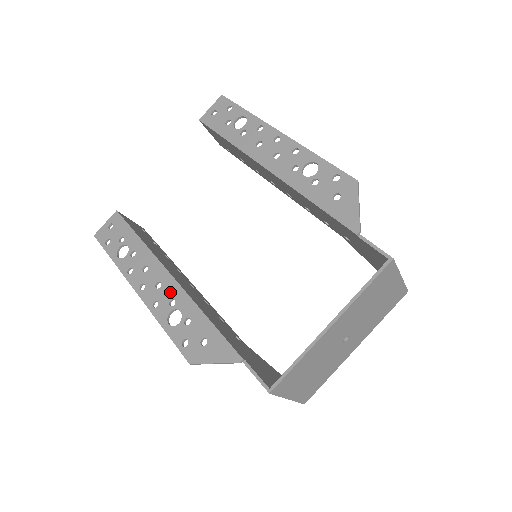
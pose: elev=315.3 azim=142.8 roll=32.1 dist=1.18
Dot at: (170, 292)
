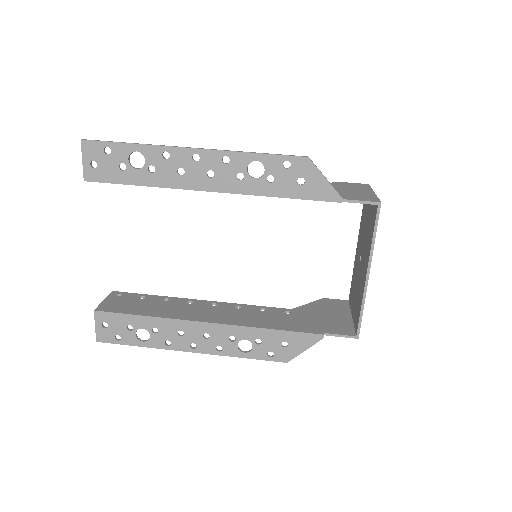
Dot at: (222, 334)
